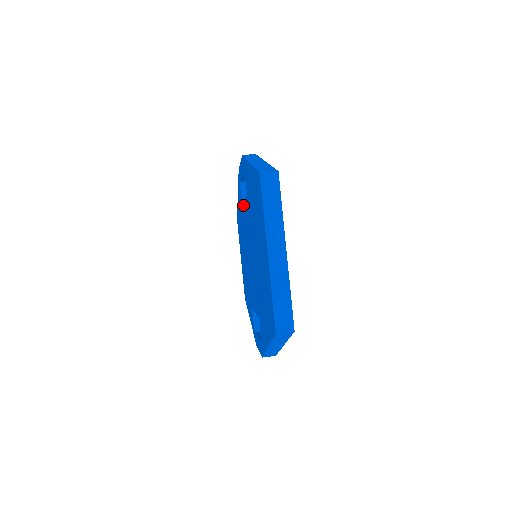
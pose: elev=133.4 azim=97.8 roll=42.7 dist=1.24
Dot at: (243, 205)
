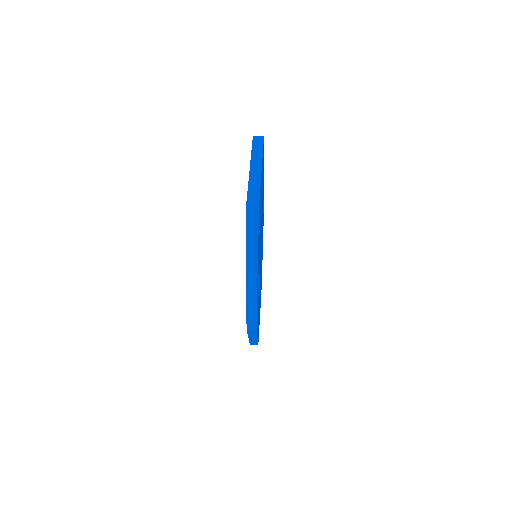
Dot at: occluded
